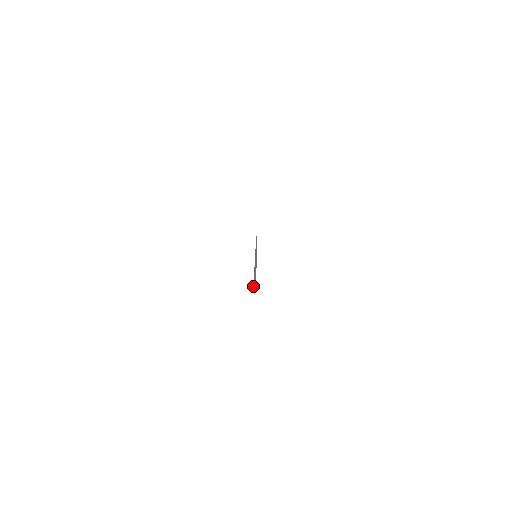
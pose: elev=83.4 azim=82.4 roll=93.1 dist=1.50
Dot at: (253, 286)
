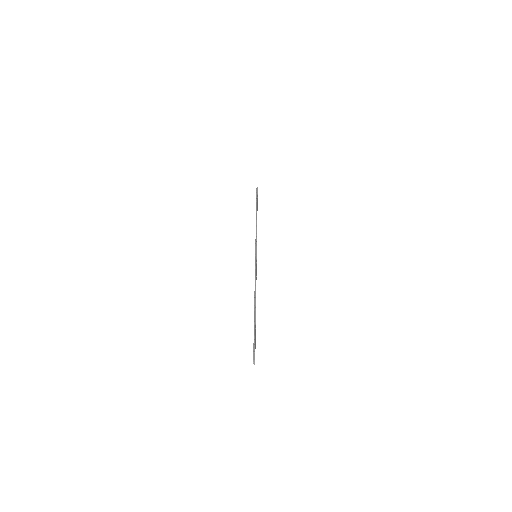
Dot at: (253, 347)
